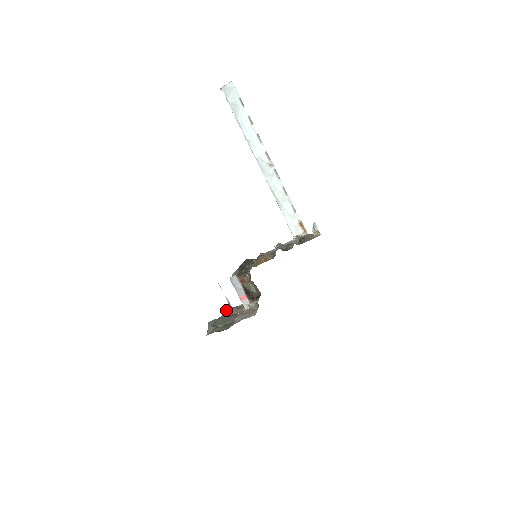
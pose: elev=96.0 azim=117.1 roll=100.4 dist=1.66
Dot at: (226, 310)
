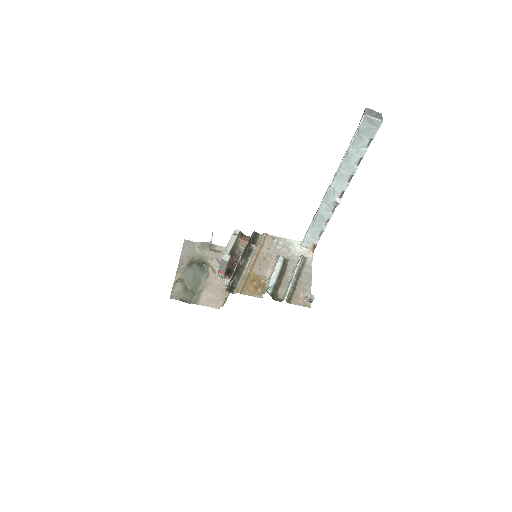
Dot at: (205, 243)
